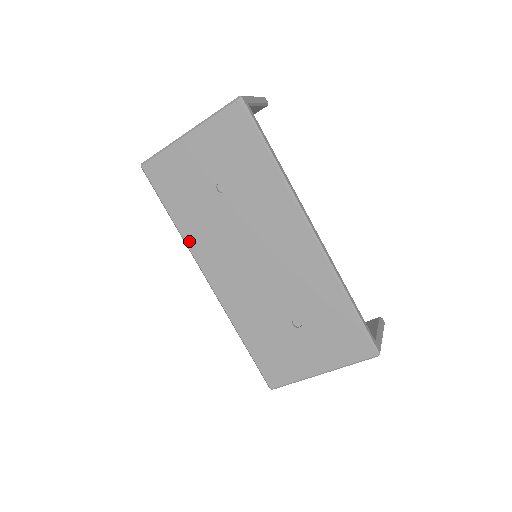
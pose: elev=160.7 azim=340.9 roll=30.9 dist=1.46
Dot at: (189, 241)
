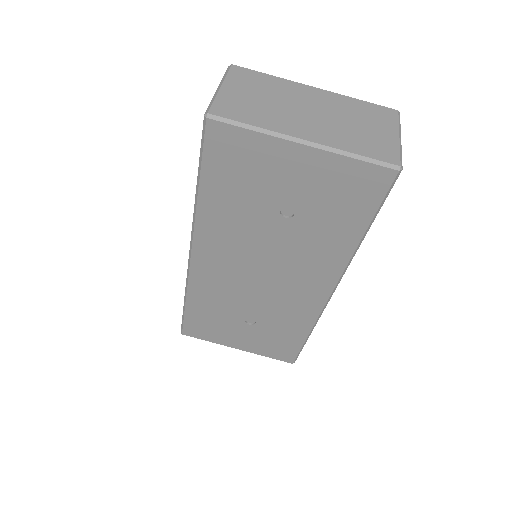
Dot at: (201, 219)
